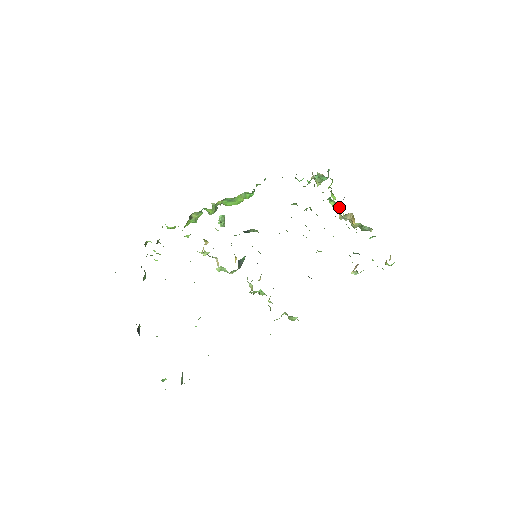
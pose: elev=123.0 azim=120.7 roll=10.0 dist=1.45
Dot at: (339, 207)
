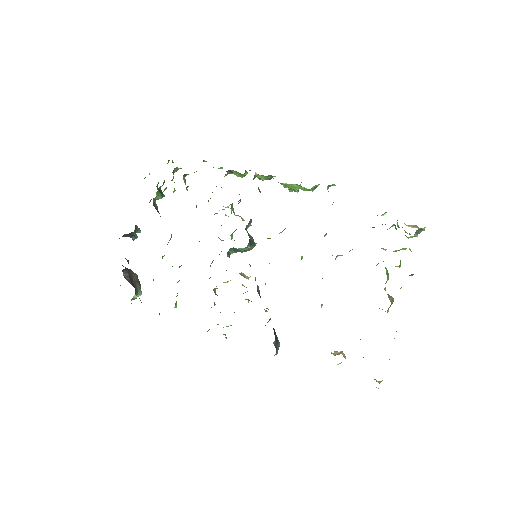
Dot at: occluded
